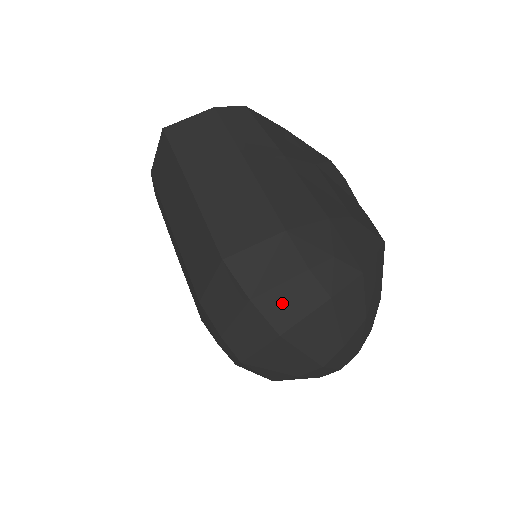
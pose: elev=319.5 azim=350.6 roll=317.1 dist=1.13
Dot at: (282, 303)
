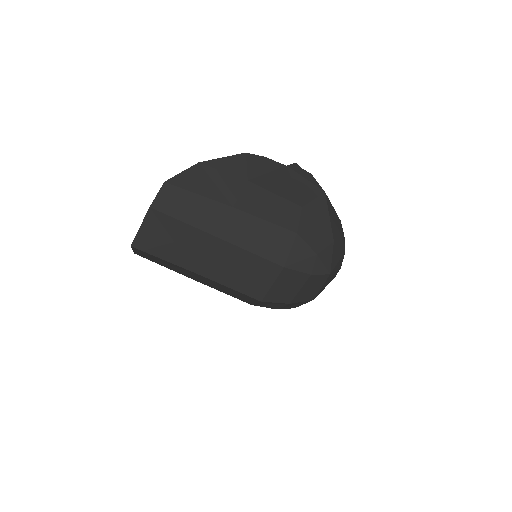
Dot at: (306, 293)
